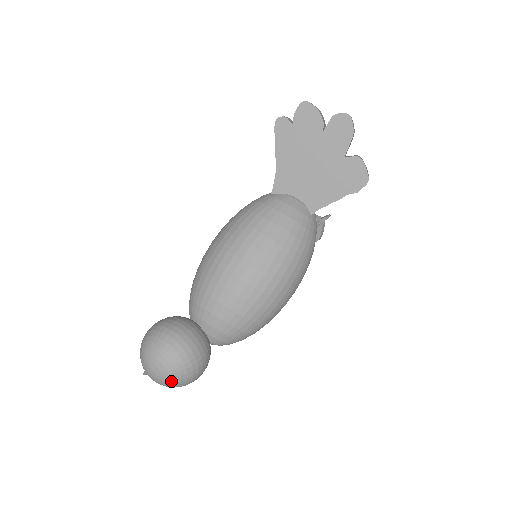
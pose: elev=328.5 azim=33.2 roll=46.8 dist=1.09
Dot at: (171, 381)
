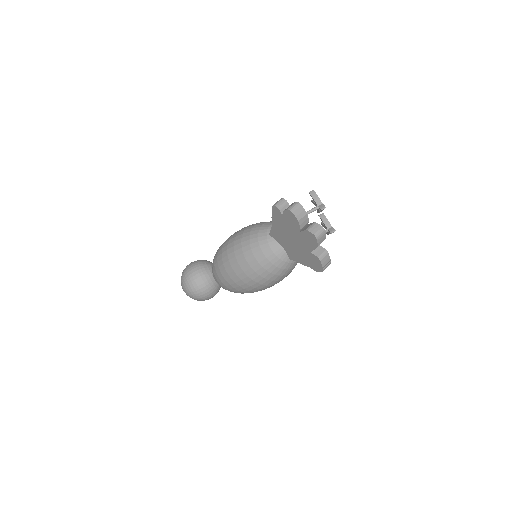
Dot at: occluded
